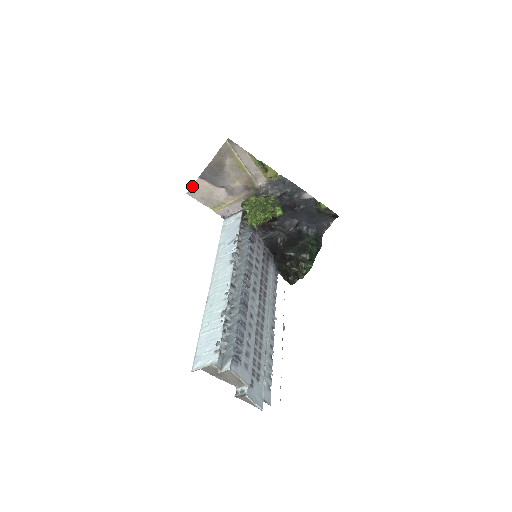
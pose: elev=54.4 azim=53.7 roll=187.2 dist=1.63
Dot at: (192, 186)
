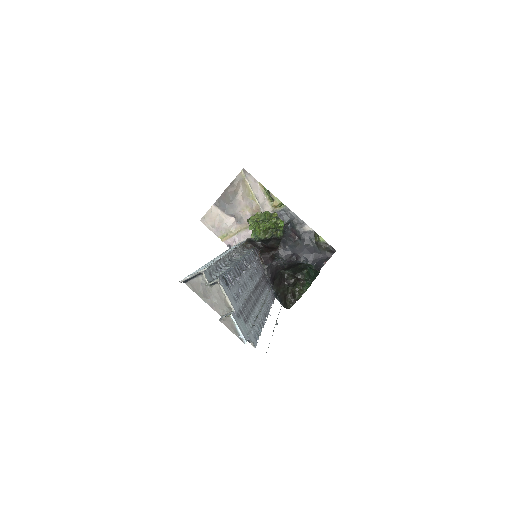
Dot at: (206, 213)
